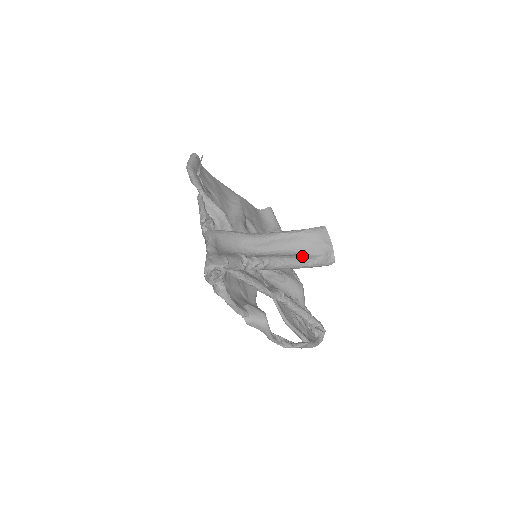
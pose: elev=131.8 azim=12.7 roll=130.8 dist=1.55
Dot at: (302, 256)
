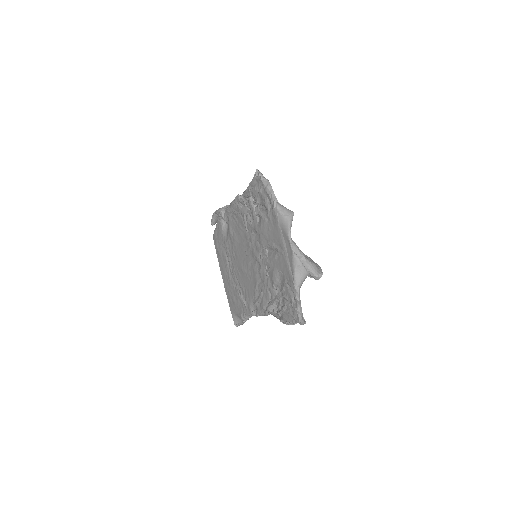
Dot at: occluded
